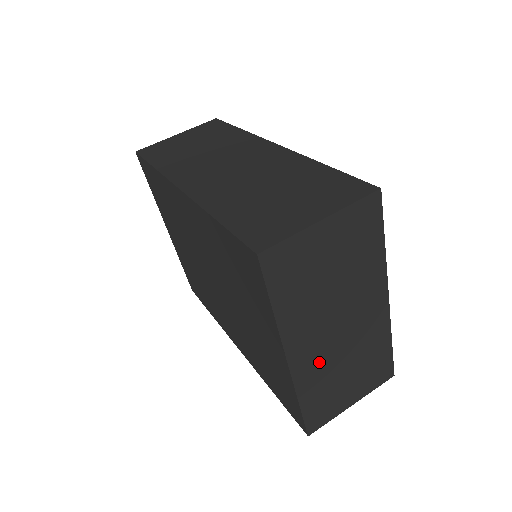
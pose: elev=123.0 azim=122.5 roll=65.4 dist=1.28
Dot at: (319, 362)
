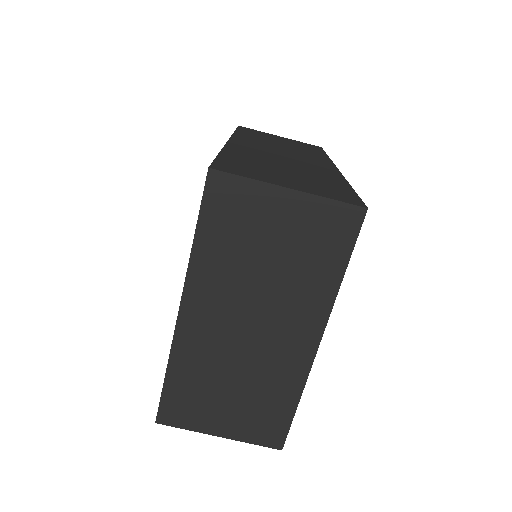
Dot at: (209, 346)
